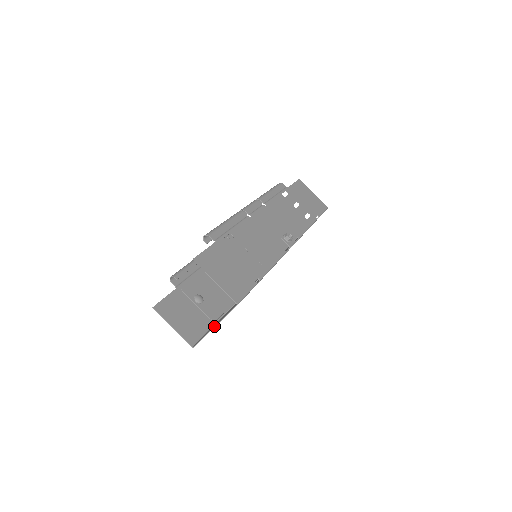
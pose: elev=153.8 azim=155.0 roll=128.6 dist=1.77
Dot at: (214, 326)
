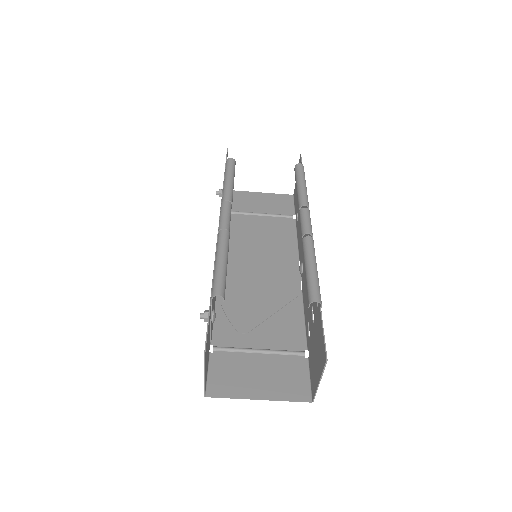
Dot at: (261, 399)
